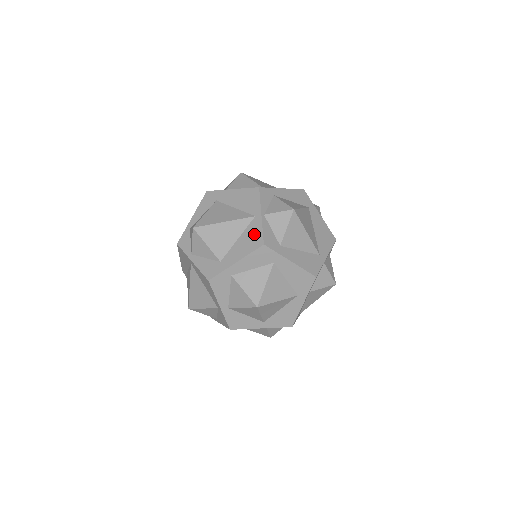
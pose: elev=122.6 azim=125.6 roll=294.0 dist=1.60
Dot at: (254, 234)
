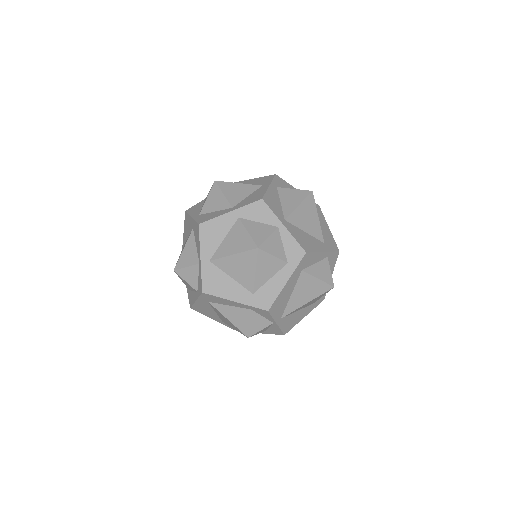
Dot at: occluded
